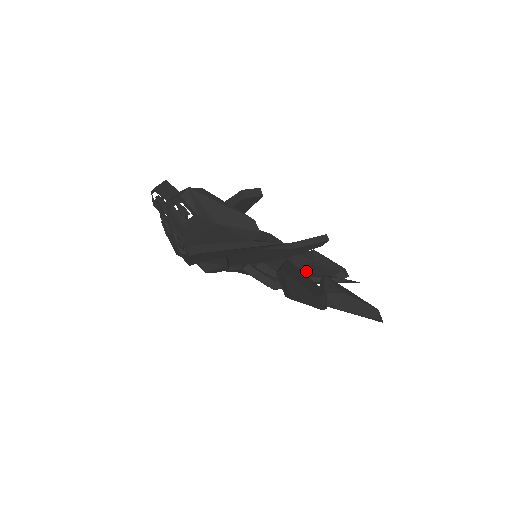
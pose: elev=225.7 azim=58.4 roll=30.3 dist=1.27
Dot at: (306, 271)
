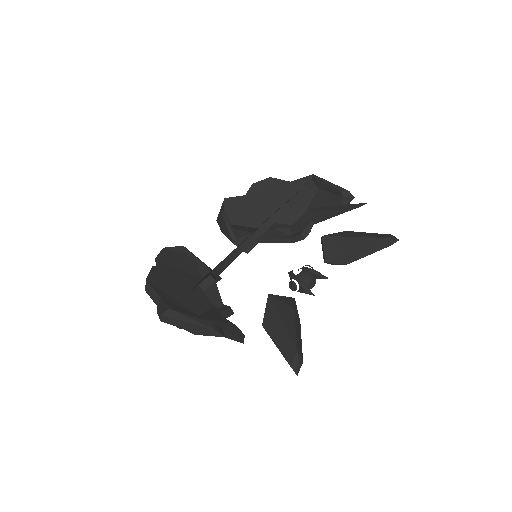
Dot at: (315, 206)
